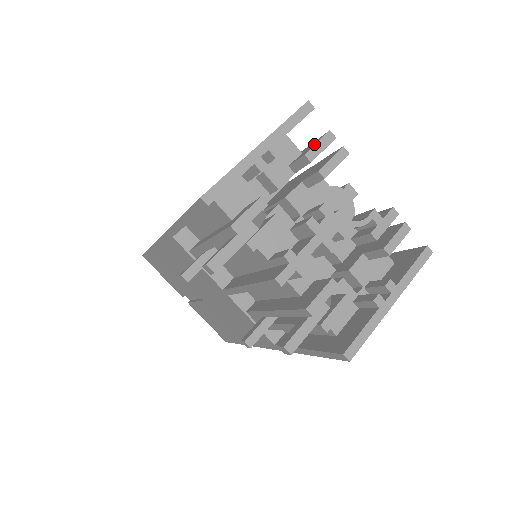
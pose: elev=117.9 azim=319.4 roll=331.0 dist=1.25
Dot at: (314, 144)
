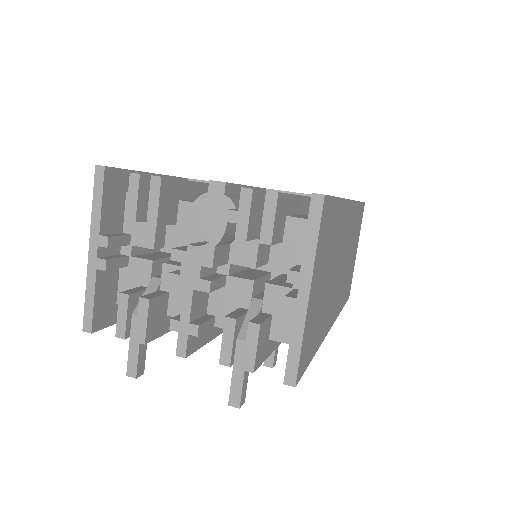
Dot at: (129, 199)
